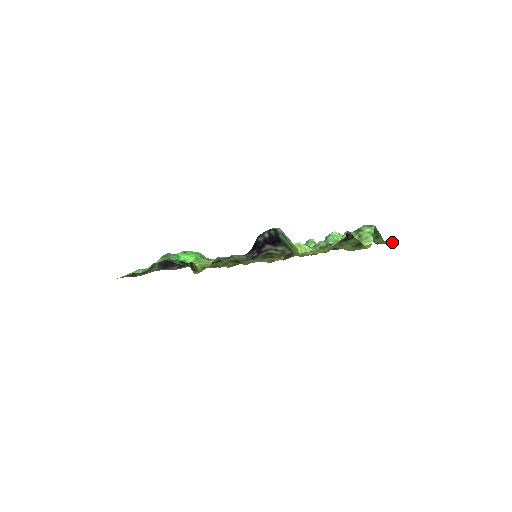
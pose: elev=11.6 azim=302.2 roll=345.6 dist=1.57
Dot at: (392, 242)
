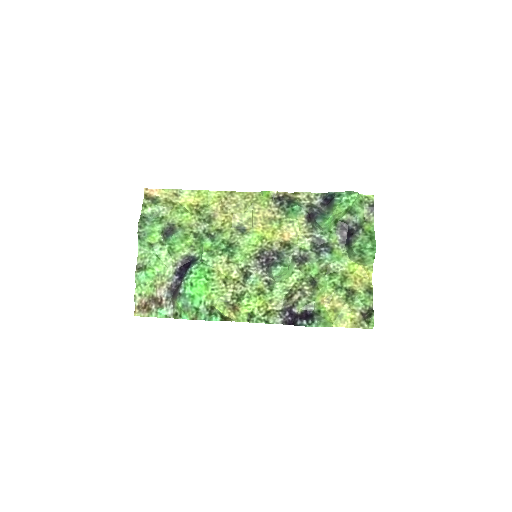
Dot at: (373, 198)
